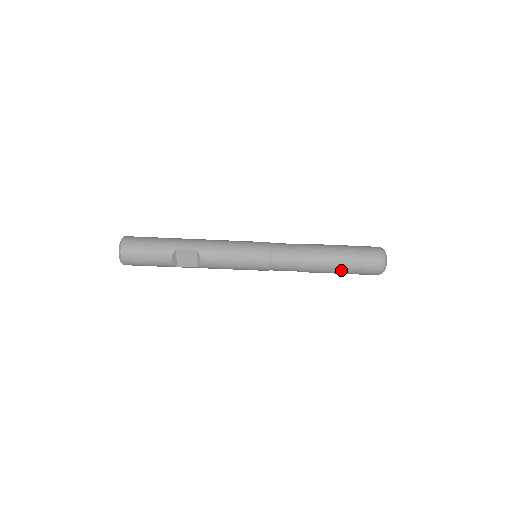
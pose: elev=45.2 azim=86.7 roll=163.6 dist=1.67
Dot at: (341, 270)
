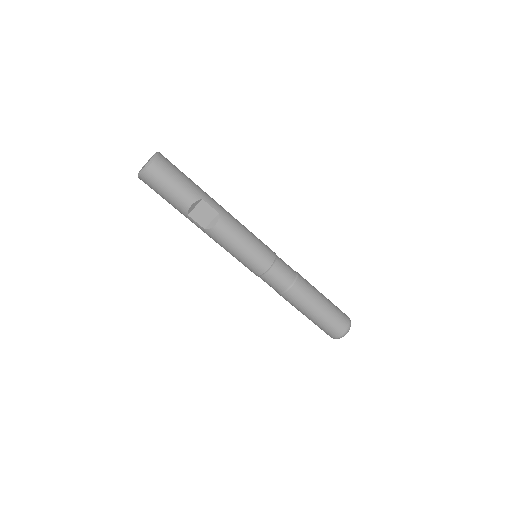
Dot at: (314, 315)
